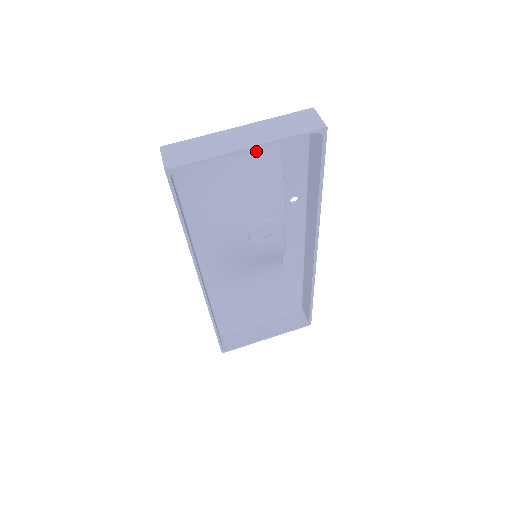
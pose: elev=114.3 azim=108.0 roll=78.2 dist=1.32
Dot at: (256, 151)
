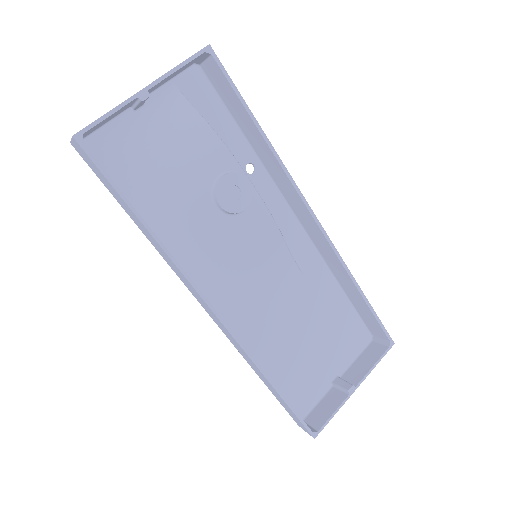
Dot at: (168, 114)
